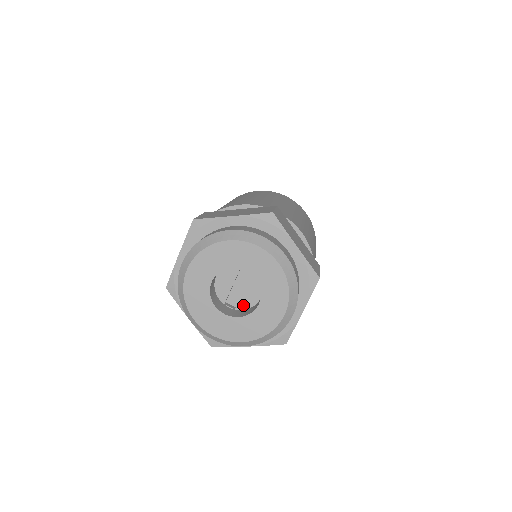
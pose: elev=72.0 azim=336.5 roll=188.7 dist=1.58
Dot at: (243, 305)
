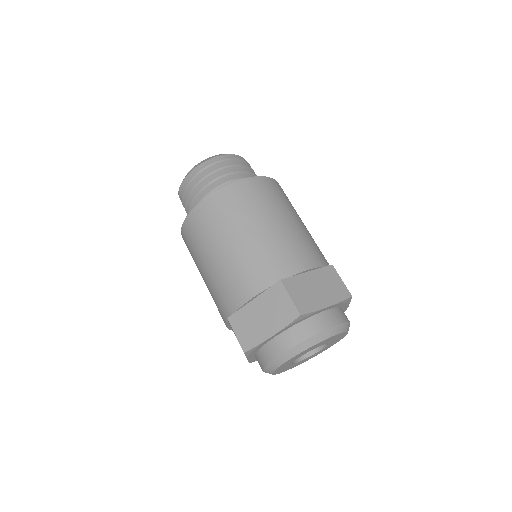
Dot at: occluded
